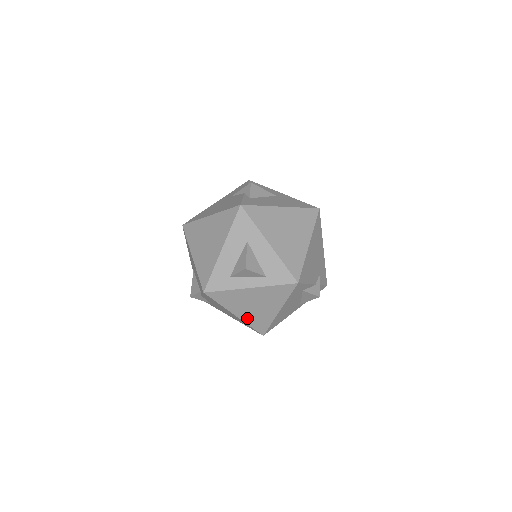
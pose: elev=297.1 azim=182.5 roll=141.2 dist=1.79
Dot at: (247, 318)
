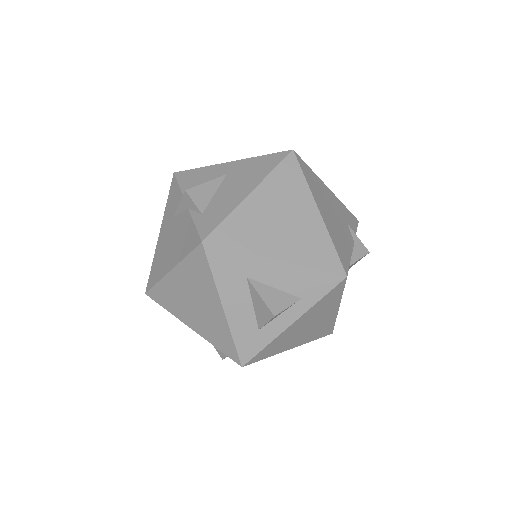
Dot at: (306, 339)
